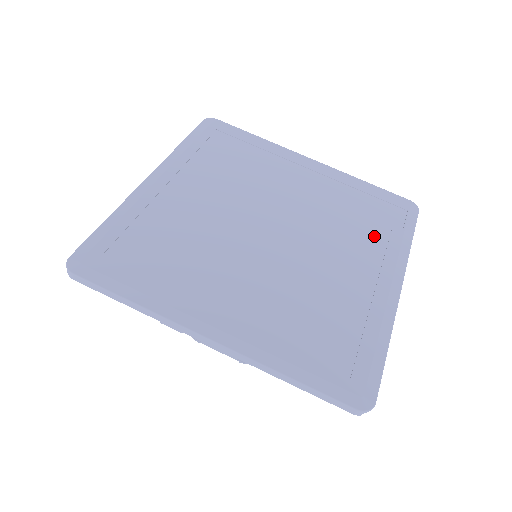
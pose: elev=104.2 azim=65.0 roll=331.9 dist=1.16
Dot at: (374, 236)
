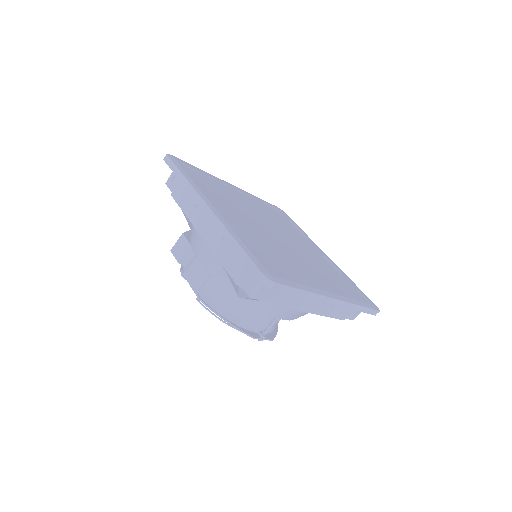
Dot at: (338, 285)
